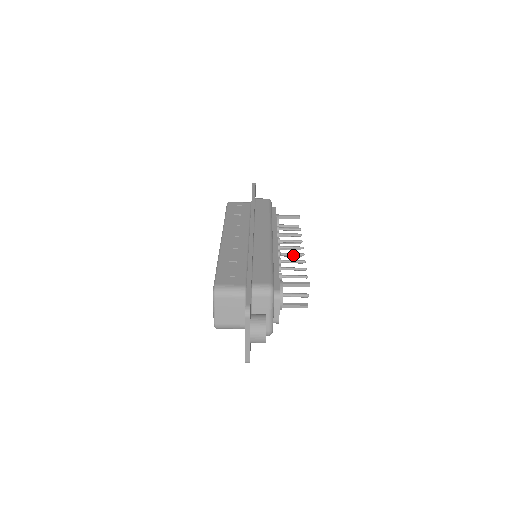
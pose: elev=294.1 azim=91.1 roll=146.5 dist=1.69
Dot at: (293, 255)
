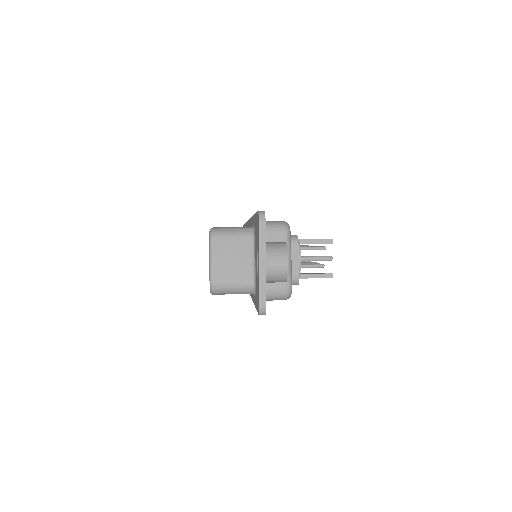
Dot at: occluded
